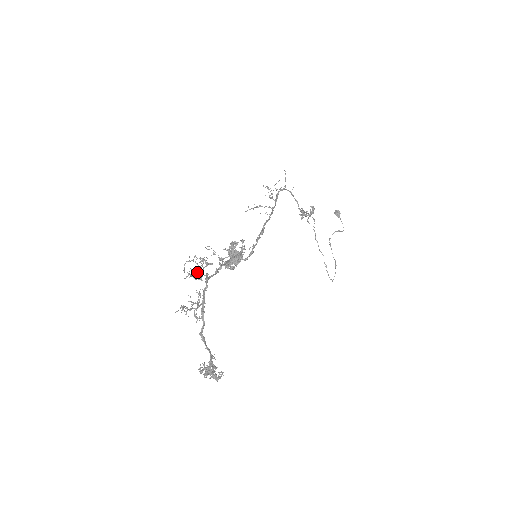
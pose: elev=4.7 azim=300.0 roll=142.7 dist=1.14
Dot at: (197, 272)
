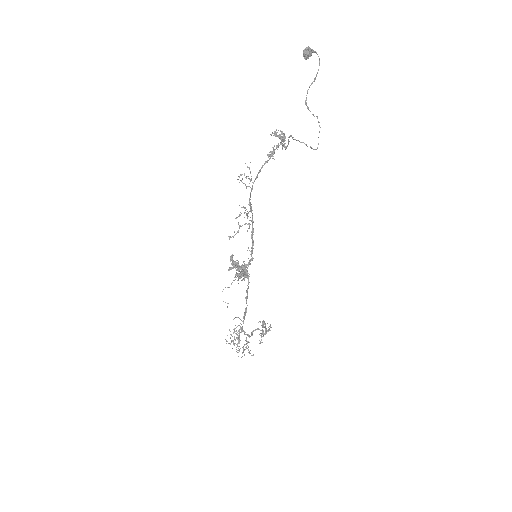
Dot at: occluded
